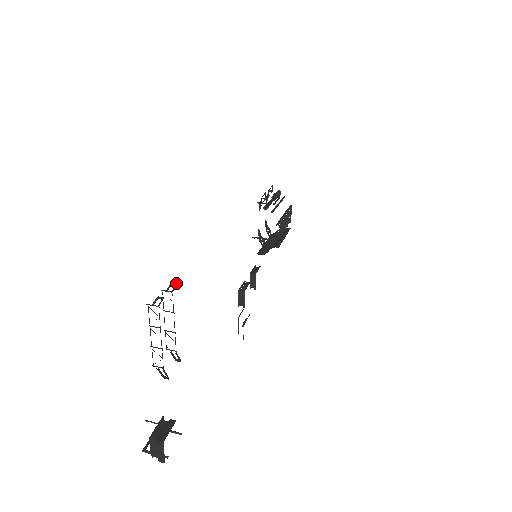
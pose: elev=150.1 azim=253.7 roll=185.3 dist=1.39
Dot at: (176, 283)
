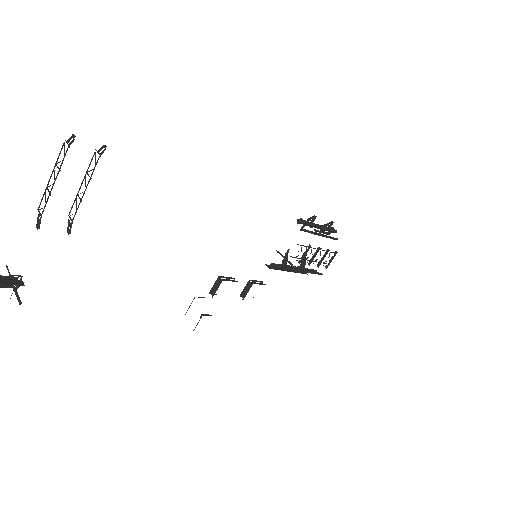
Dot at: occluded
